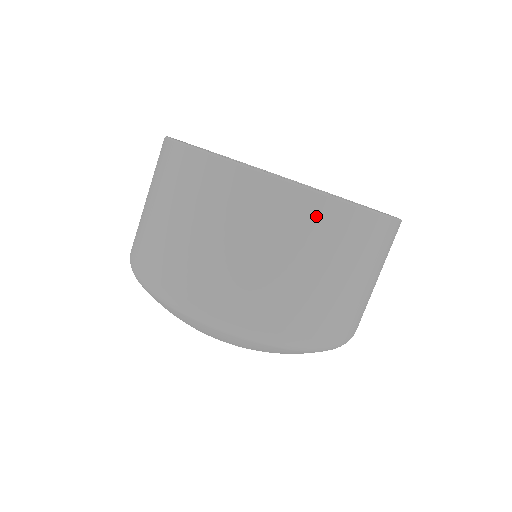
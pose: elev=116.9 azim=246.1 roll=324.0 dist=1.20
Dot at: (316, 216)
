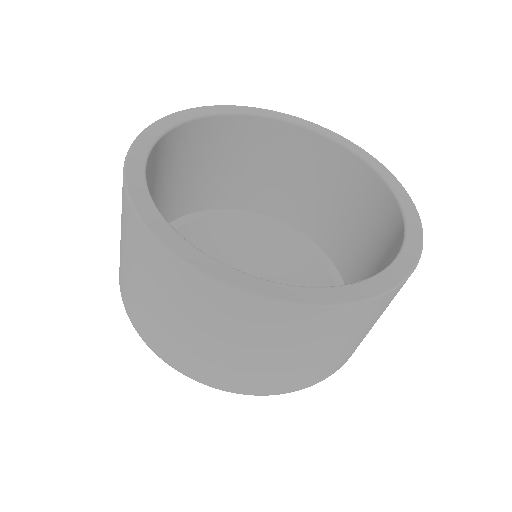
Dot at: (323, 322)
